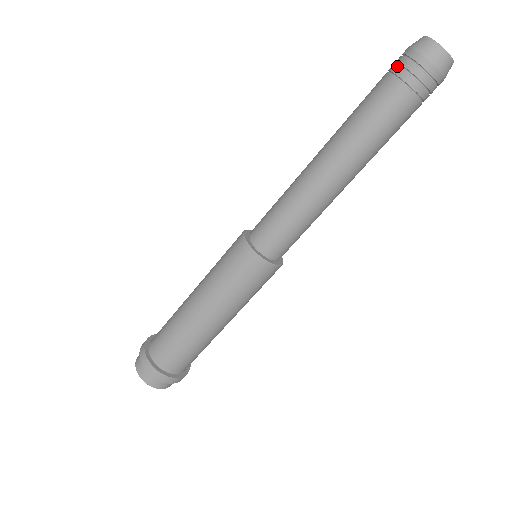
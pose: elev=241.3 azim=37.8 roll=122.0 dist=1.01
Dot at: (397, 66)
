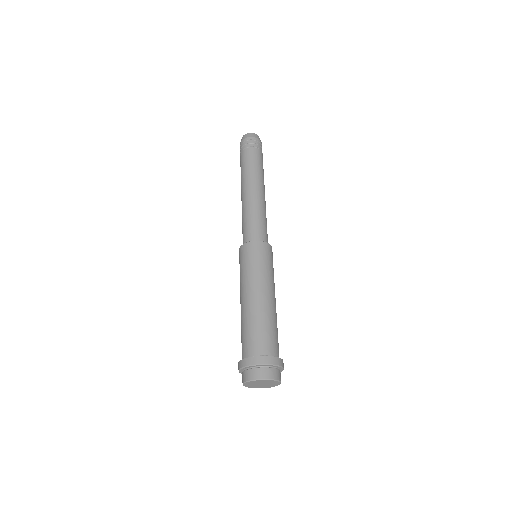
Dot at: (240, 149)
